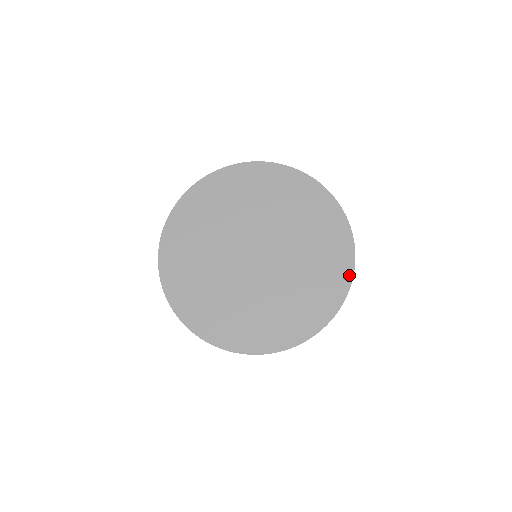
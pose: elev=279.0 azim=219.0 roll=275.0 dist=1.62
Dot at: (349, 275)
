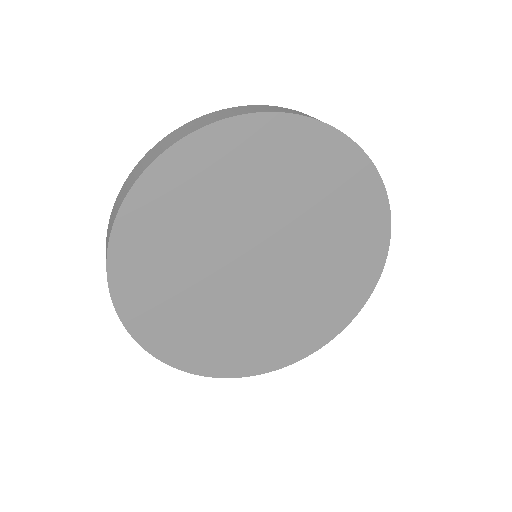
Dot at: (386, 218)
